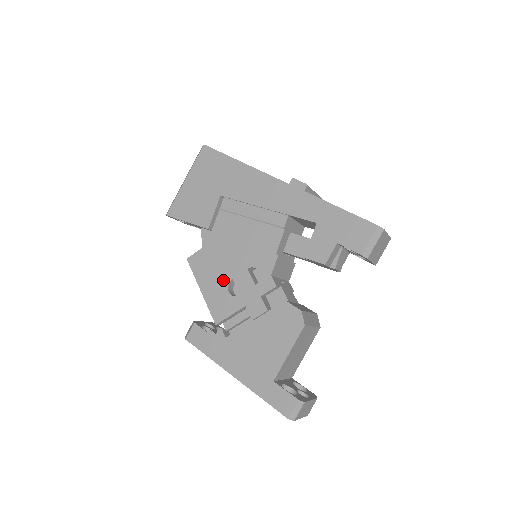
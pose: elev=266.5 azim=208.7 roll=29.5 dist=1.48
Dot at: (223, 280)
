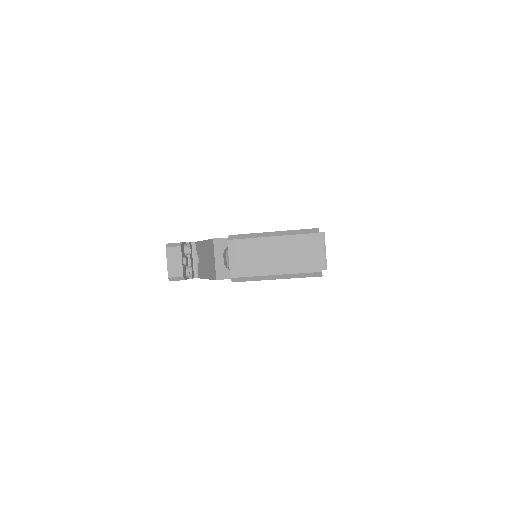
Dot at: occluded
